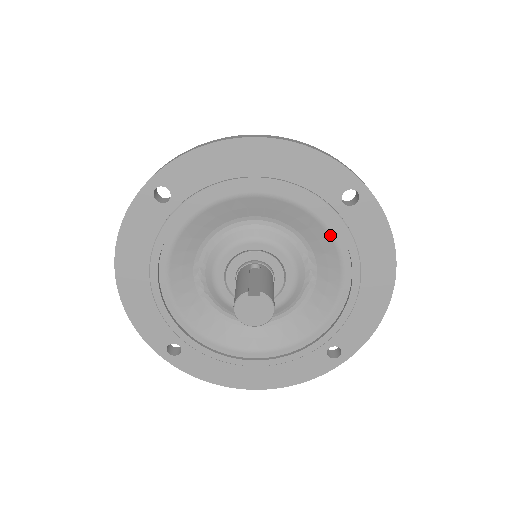
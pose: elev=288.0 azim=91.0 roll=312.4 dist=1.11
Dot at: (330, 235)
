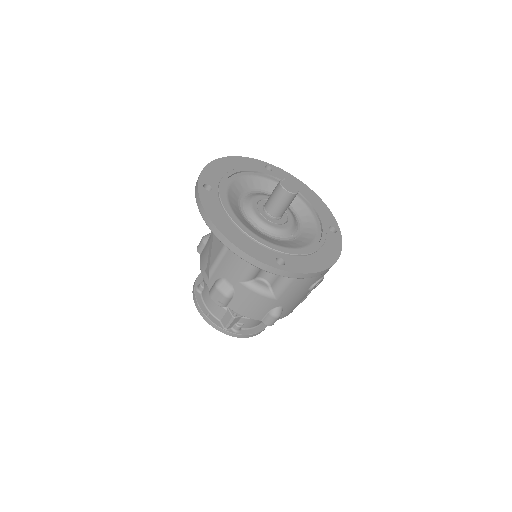
Dot at: (277, 183)
